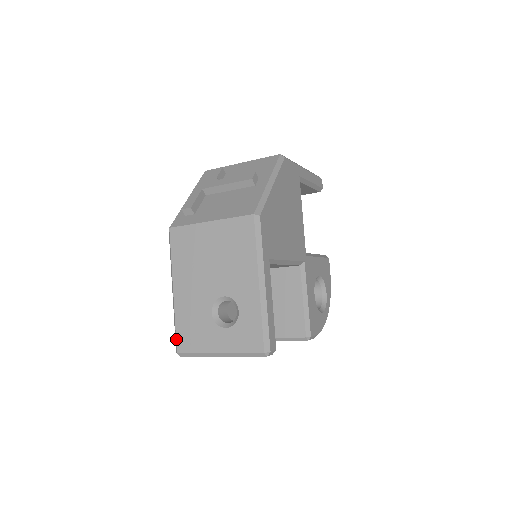
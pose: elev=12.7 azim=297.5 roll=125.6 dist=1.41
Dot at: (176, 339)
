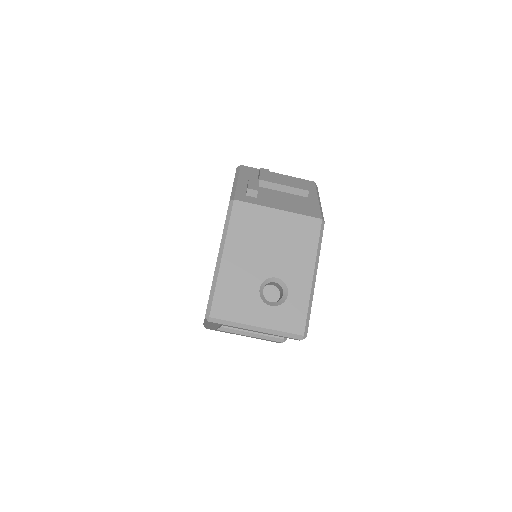
Dot at: (212, 303)
